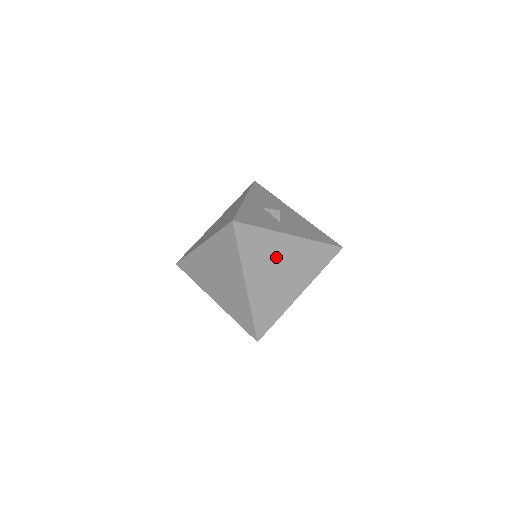
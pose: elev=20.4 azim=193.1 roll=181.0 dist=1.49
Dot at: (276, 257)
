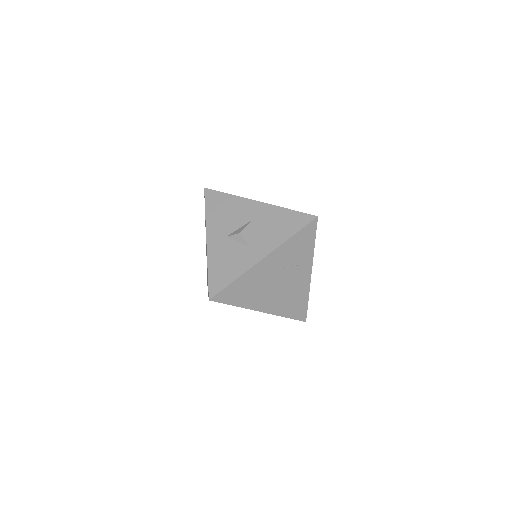
Dot at: (266, 279)
